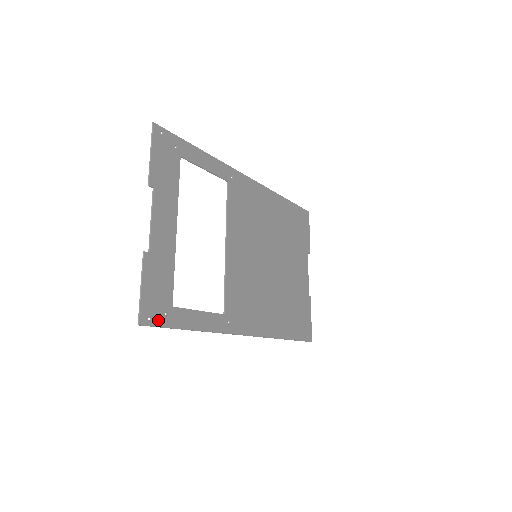
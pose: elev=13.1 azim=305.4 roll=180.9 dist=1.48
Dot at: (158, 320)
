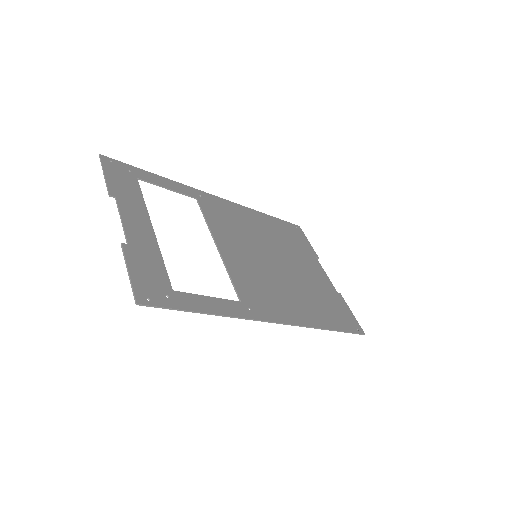
Dot at: (159, 301)
